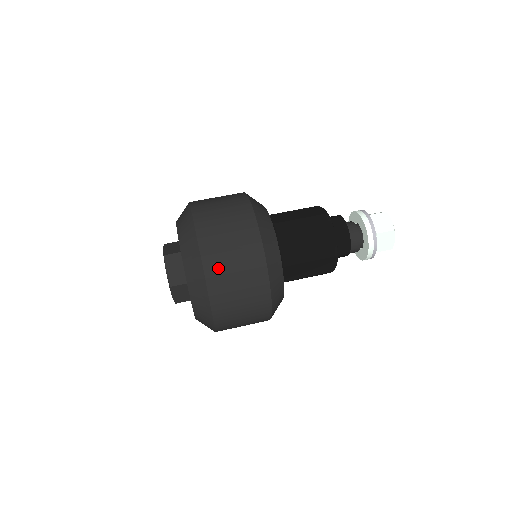
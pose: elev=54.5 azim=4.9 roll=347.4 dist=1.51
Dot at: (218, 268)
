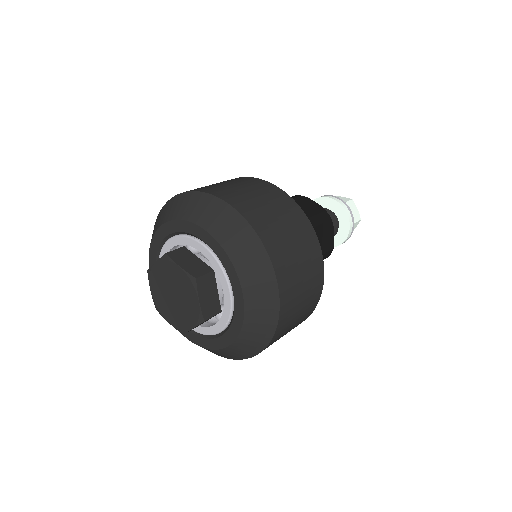
Dot at: (251, 208)
